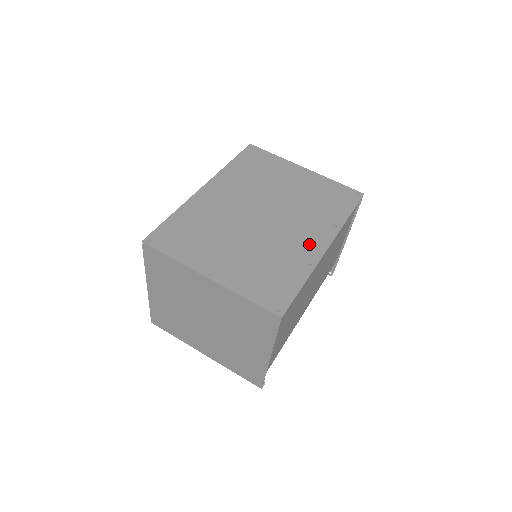
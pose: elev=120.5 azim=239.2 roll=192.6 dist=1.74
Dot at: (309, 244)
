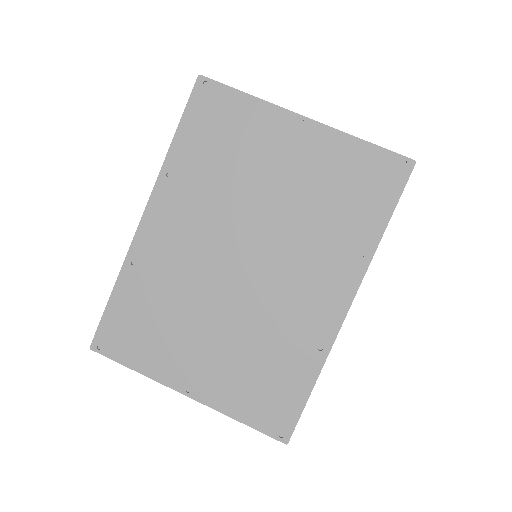
Dot at: (319, 308)
